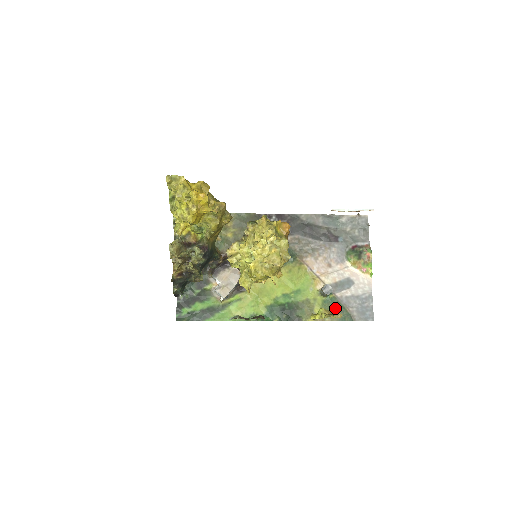
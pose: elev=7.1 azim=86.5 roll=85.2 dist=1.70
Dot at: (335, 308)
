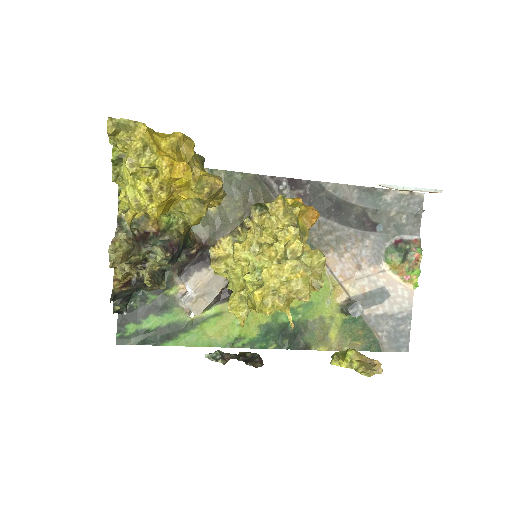
Dot at: (359, 332)
